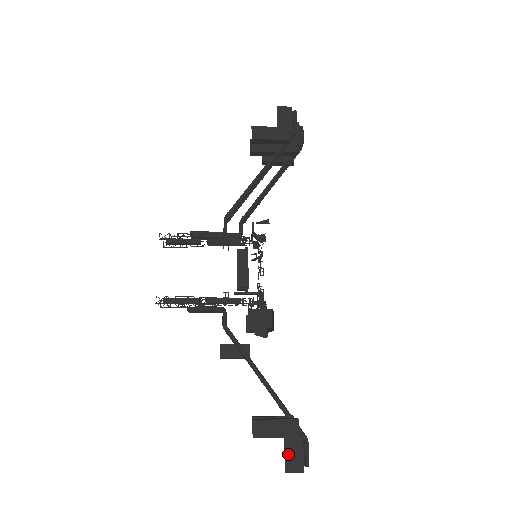
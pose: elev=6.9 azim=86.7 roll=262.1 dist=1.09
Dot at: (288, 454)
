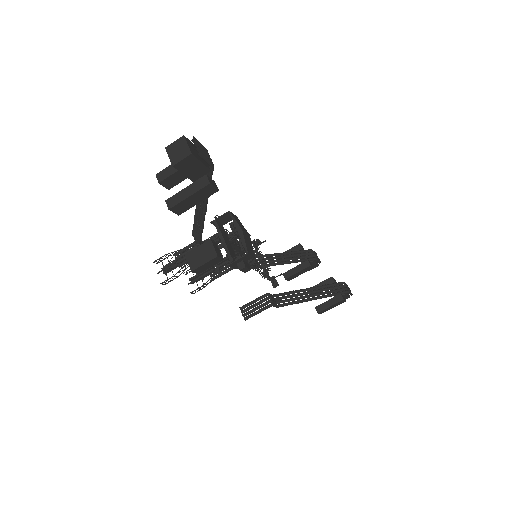
Dot at: occluded
